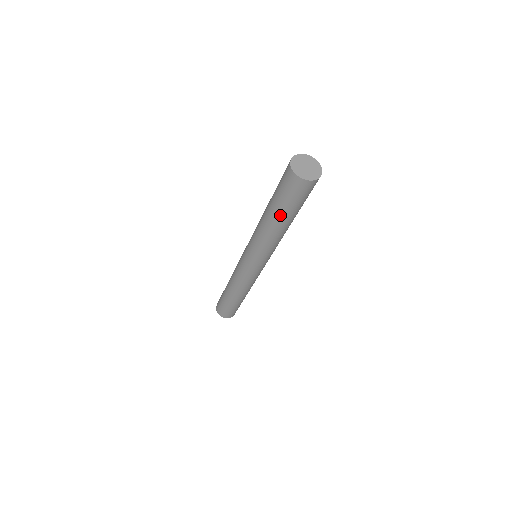
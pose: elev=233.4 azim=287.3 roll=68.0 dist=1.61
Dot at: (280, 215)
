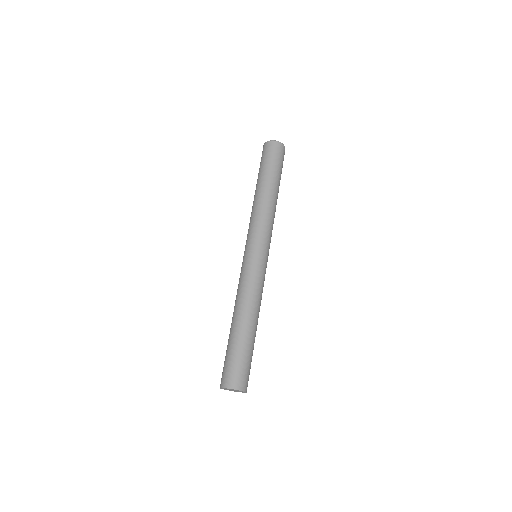
Dot at: occluded
